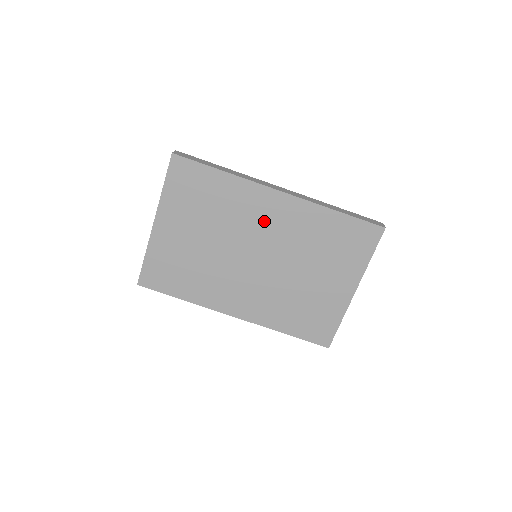
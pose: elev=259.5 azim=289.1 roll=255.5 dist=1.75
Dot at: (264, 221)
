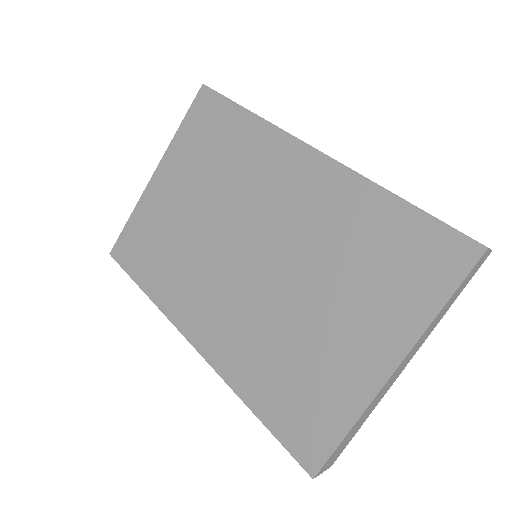
Dot at: (278, 193)
